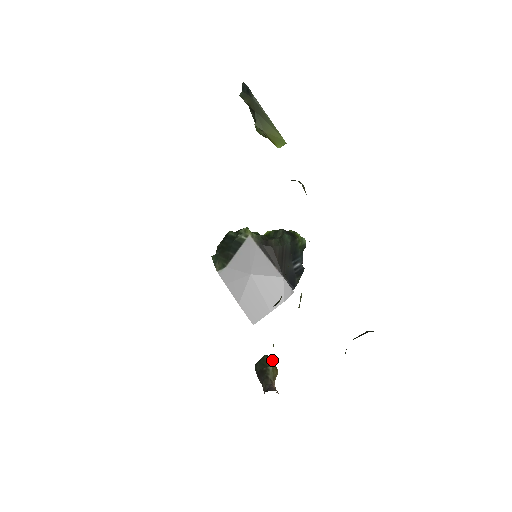
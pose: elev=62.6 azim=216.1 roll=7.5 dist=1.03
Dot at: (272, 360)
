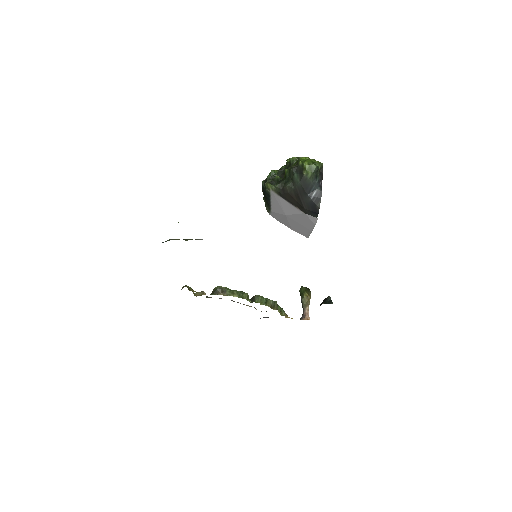
Dot at: (303, 293)
